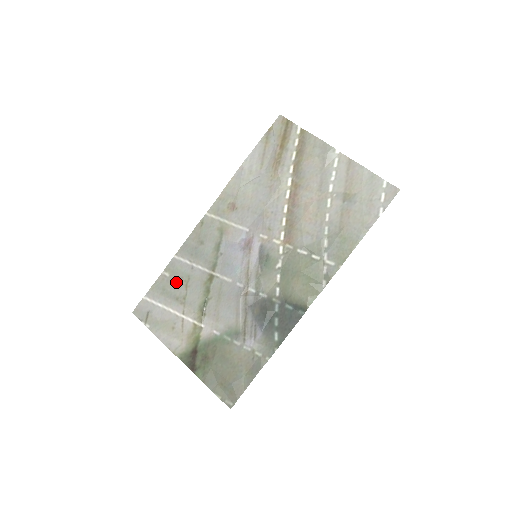
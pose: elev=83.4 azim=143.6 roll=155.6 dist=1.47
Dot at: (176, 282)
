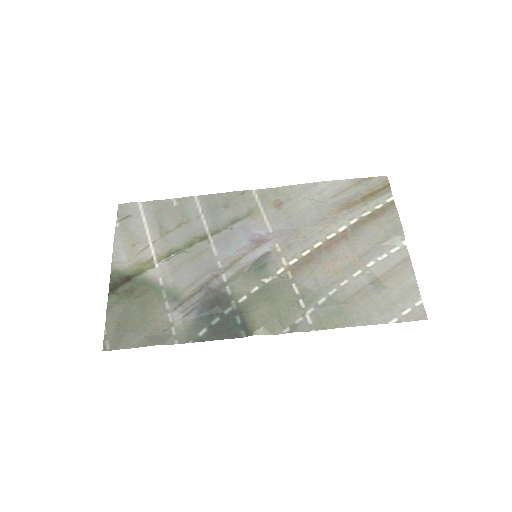
Dot at: (175, 215)
